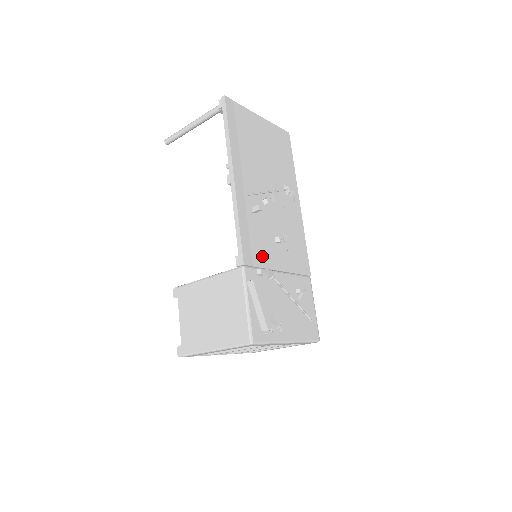
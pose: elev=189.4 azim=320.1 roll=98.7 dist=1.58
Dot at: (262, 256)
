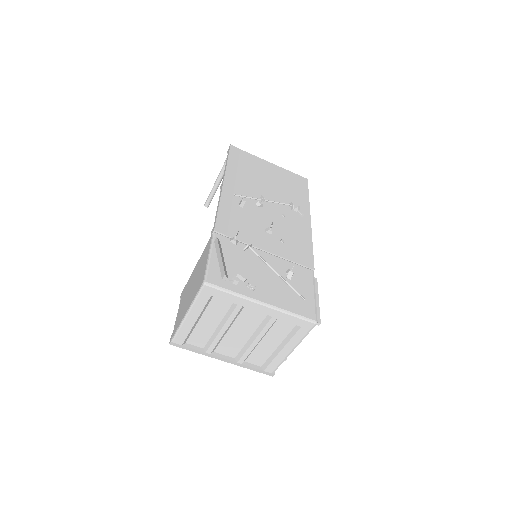
Dot at: (242, 234)
